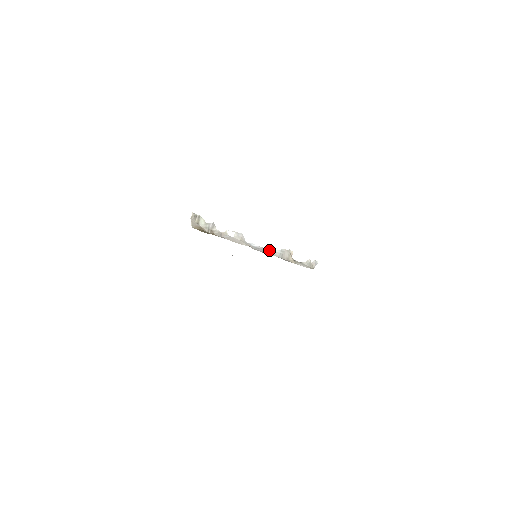
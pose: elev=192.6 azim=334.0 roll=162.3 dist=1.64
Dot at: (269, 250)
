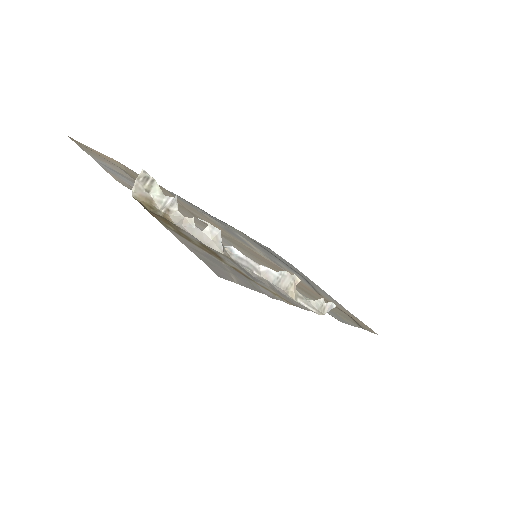
Dot at: (260, 266)
